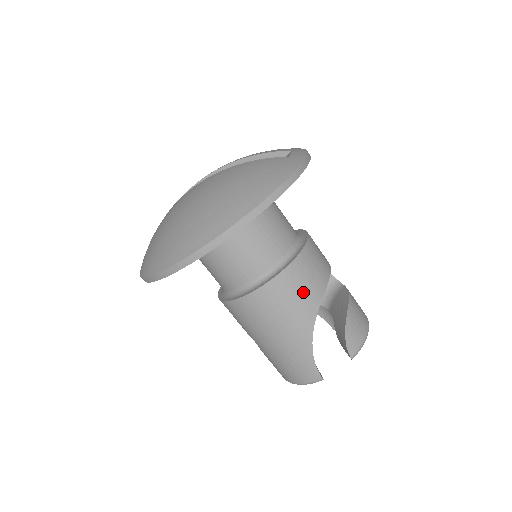
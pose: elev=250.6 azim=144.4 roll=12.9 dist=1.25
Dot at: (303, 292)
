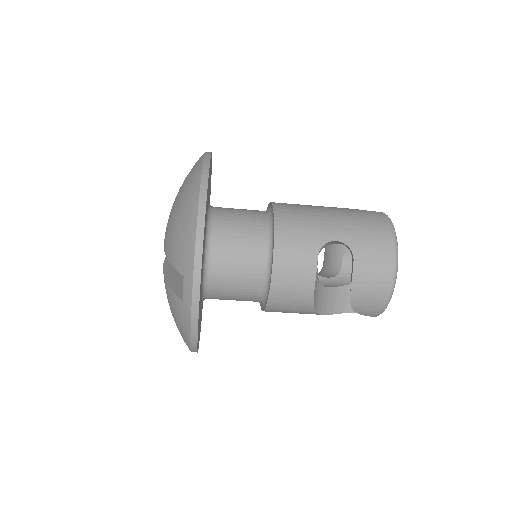
Dot at: (293, 312)
